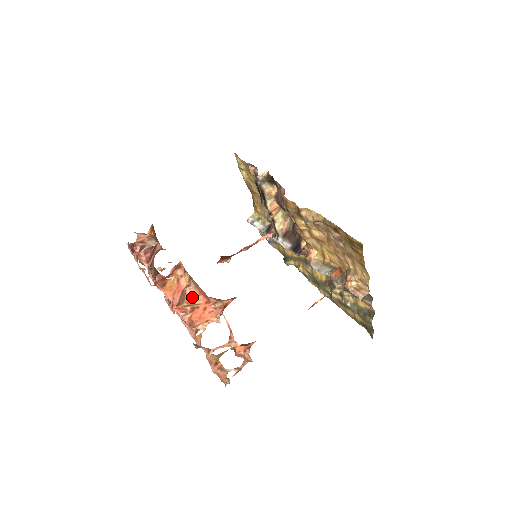
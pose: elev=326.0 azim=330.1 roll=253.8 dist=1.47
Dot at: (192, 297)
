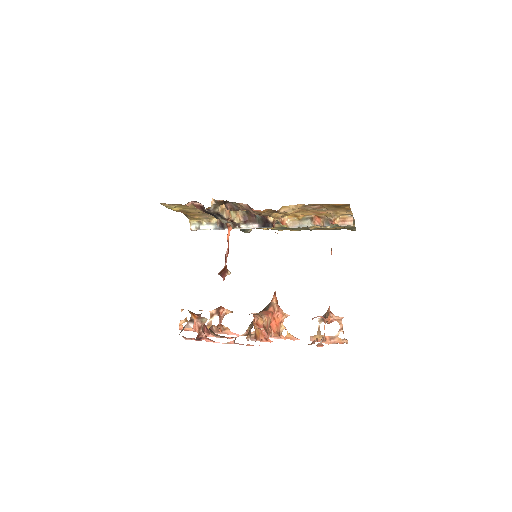
Dot at: (267, 322)
